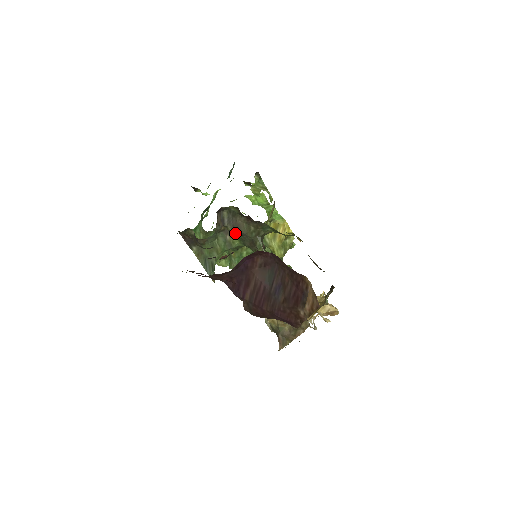
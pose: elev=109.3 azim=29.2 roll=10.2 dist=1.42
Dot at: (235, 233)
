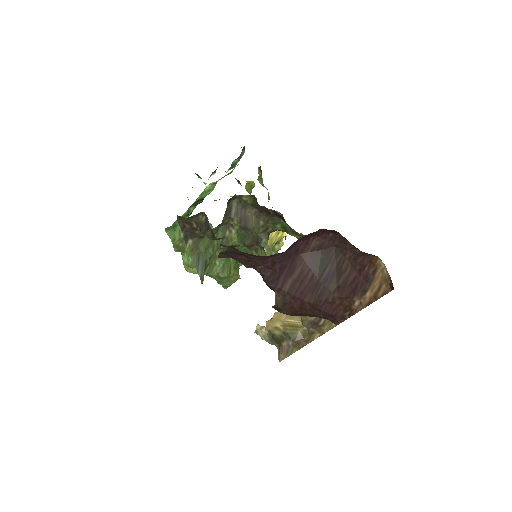
Dot at: (237, 228)
